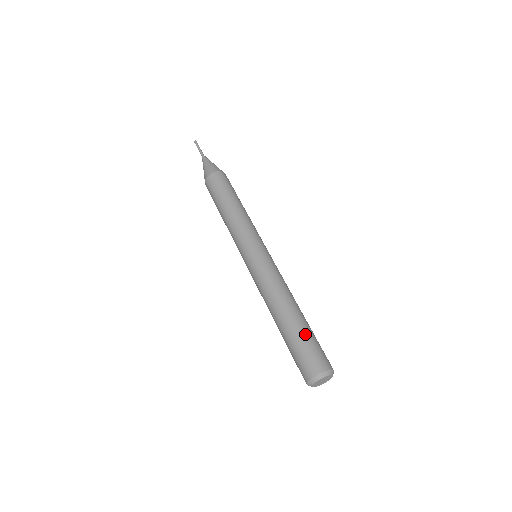
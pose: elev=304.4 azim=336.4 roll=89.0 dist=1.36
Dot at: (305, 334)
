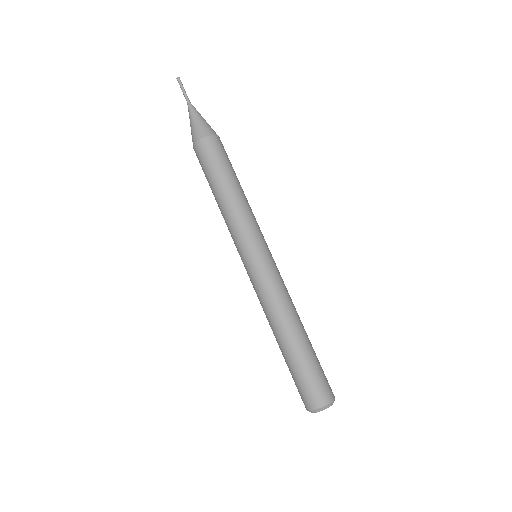
Dot at: (314, 360)
